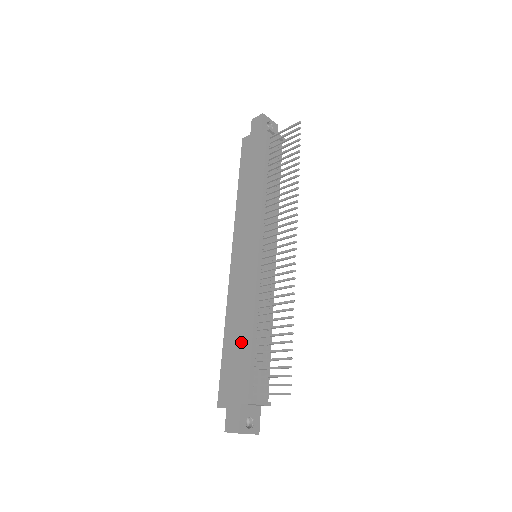
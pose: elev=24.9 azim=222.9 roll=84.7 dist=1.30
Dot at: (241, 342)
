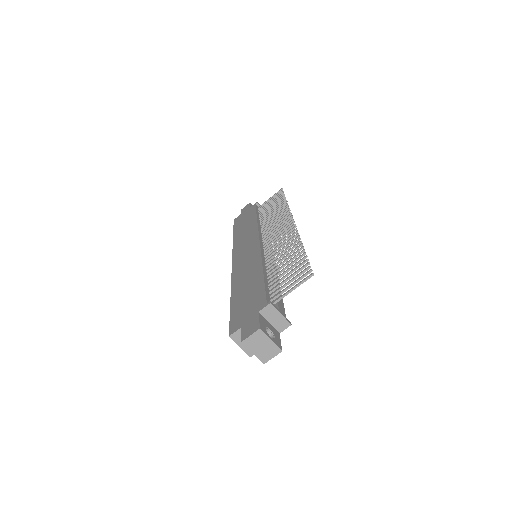
Dot at: (251, 285)
